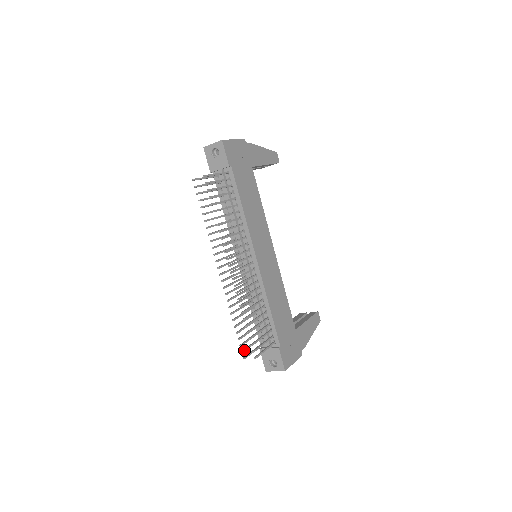
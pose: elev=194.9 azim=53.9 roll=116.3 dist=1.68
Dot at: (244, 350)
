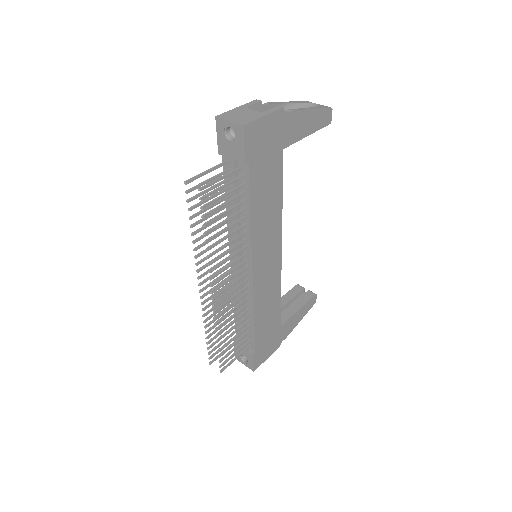
Dot at: (212, 356)
